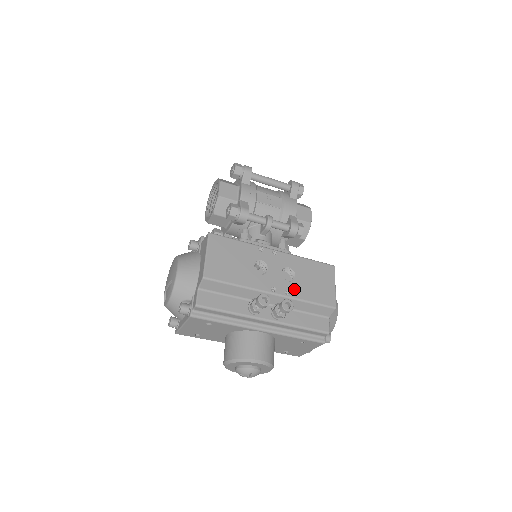
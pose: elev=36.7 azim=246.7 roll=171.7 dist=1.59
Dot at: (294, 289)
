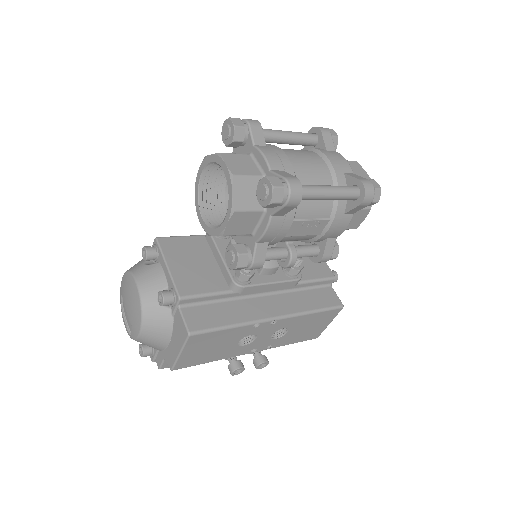
Dot at: (279, 342)
